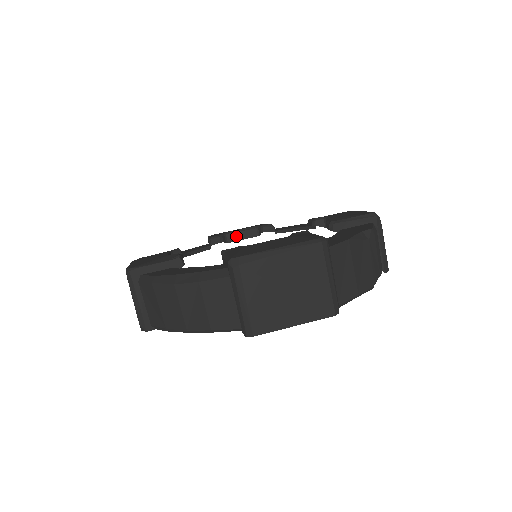
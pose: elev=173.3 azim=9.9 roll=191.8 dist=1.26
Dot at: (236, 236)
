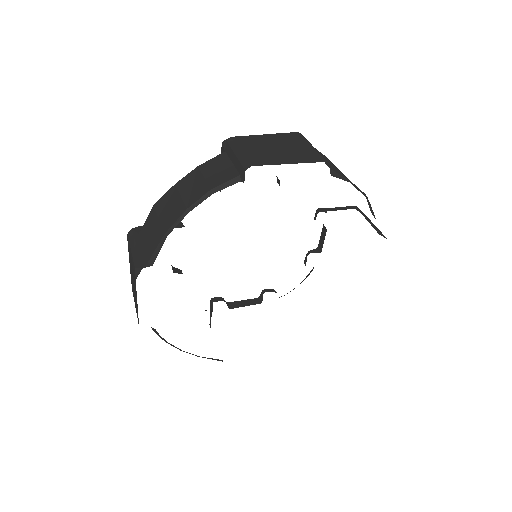
Dot at: (238, 304)
